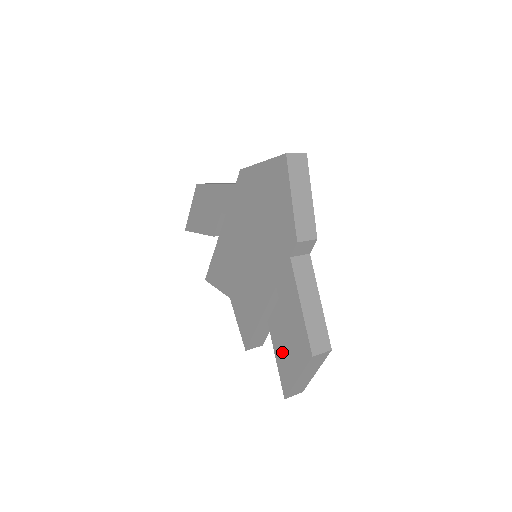
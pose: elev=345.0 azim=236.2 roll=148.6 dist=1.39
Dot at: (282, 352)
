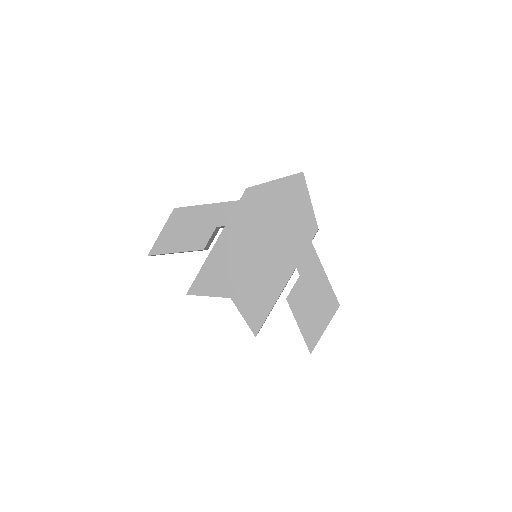
Dot at: (306, 316)
